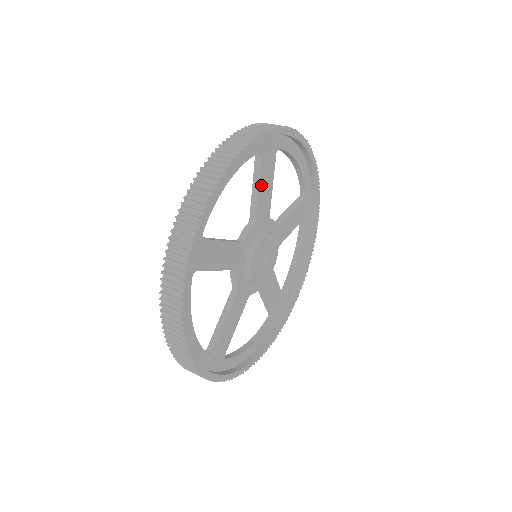
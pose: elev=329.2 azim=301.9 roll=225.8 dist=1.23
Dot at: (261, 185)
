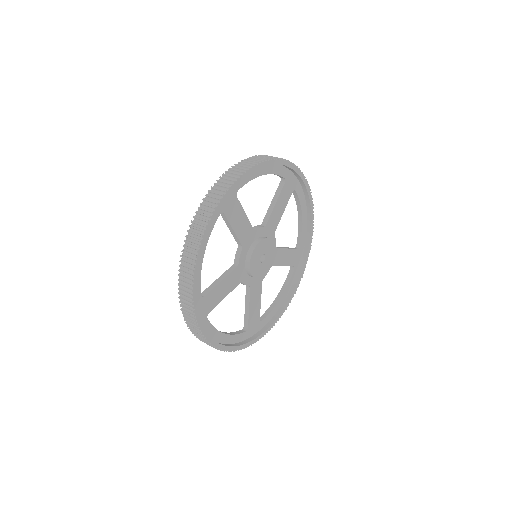
Dot at: (278, 202)
